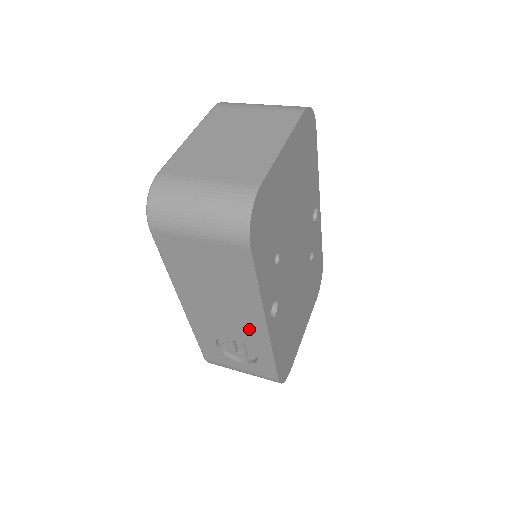
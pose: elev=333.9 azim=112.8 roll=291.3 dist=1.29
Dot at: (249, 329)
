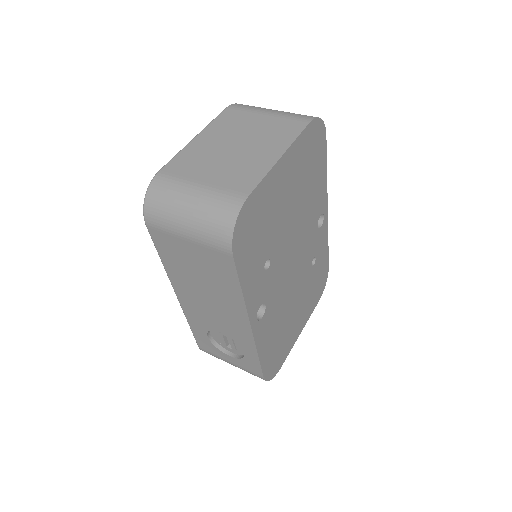
Dot at: (235, 327)
